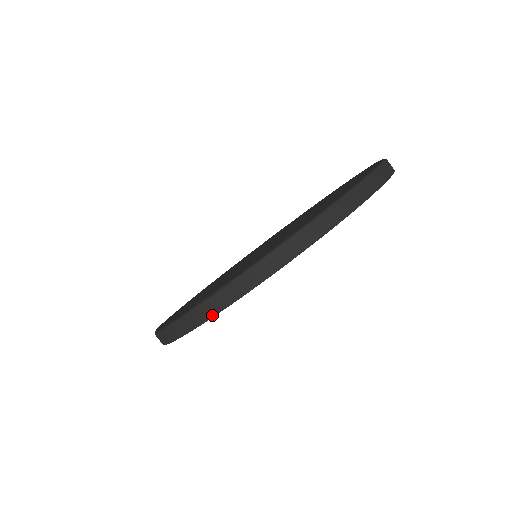
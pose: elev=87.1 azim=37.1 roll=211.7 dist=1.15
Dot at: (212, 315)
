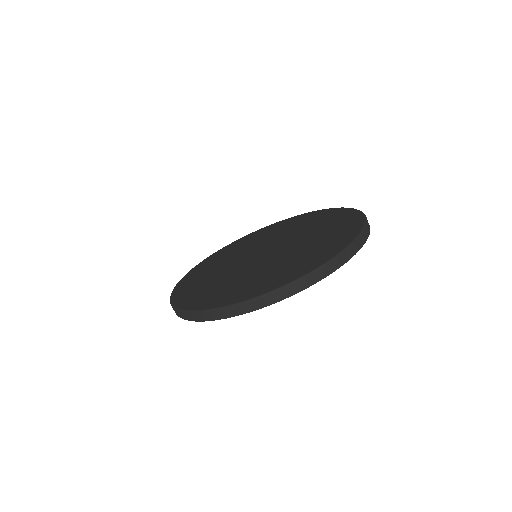
Dot at: (191, 320)
